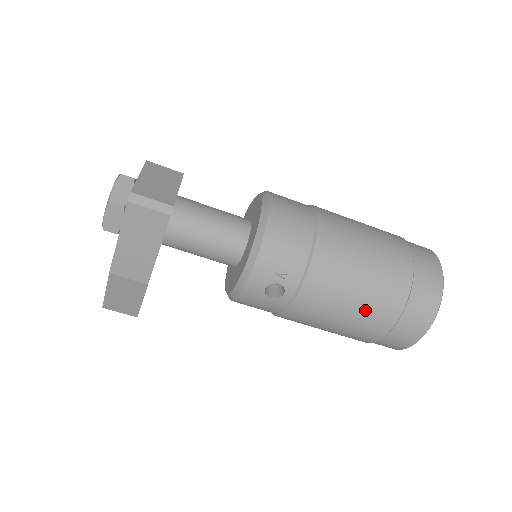
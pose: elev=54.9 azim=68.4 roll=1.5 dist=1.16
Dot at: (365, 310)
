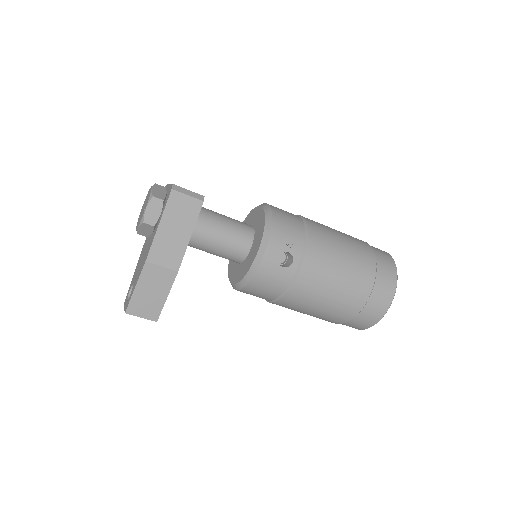
Dot at: (351, 274)
